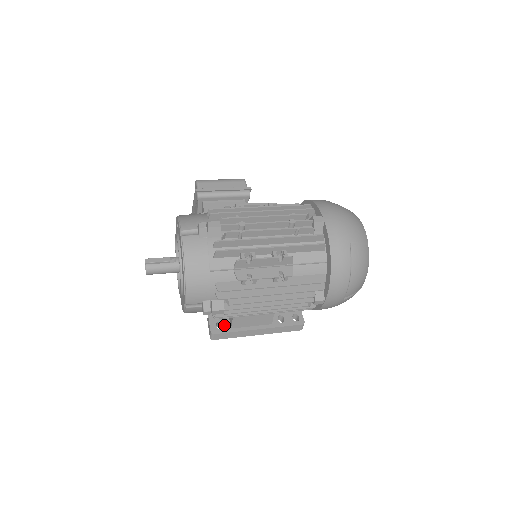
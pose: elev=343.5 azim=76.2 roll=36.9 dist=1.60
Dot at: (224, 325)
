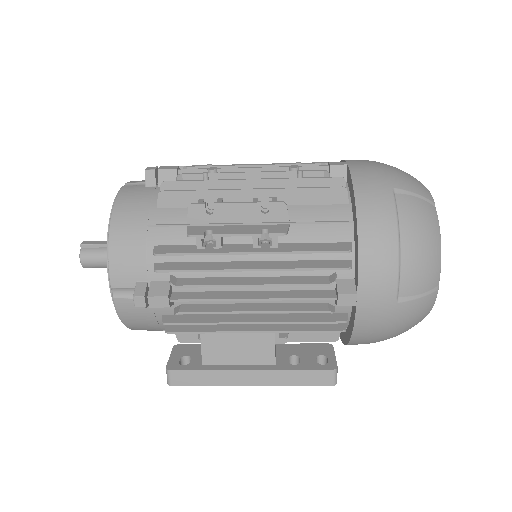
Dot at: (192, 360)
